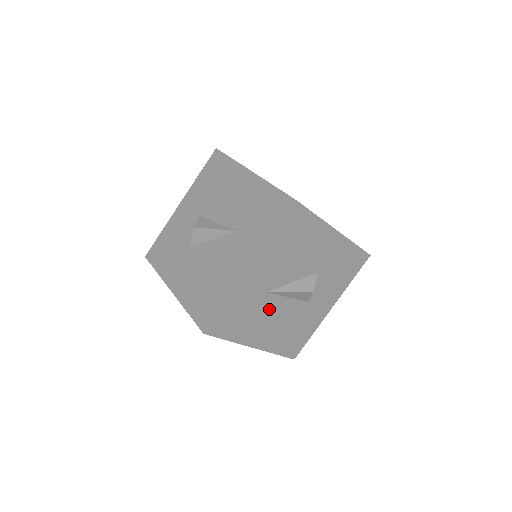
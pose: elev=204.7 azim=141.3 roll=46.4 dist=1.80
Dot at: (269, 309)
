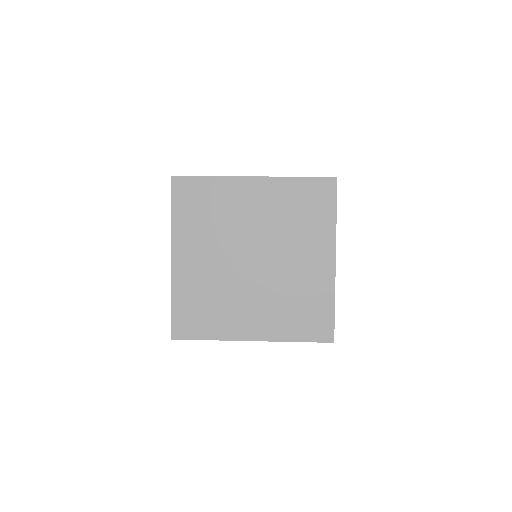
Dot at: occluded
